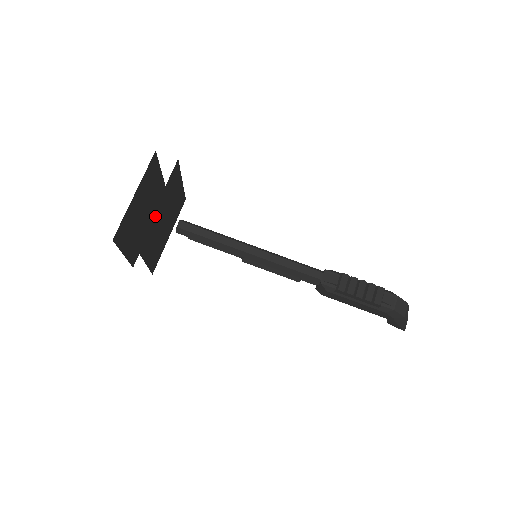
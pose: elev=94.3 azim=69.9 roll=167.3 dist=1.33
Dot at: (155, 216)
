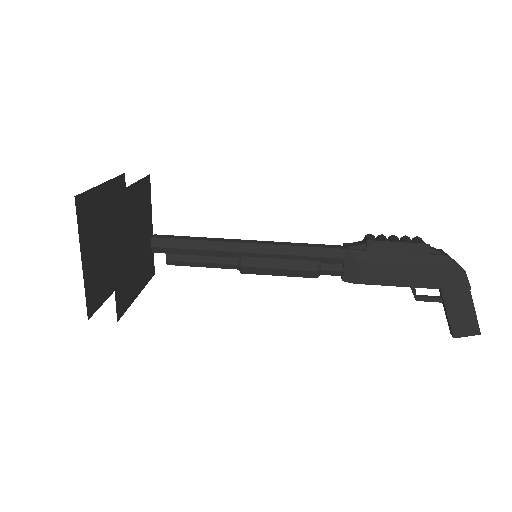
Dot at: (127, 202)
